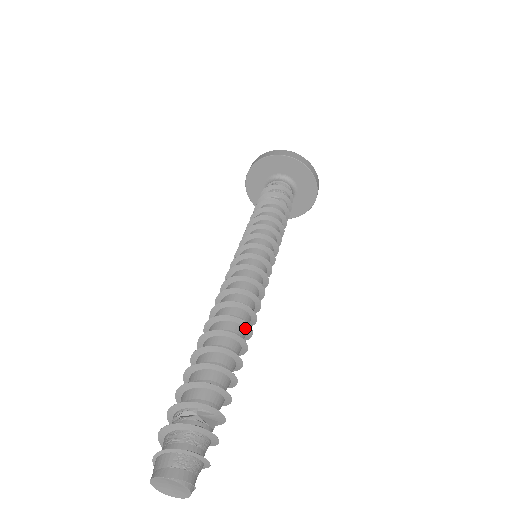
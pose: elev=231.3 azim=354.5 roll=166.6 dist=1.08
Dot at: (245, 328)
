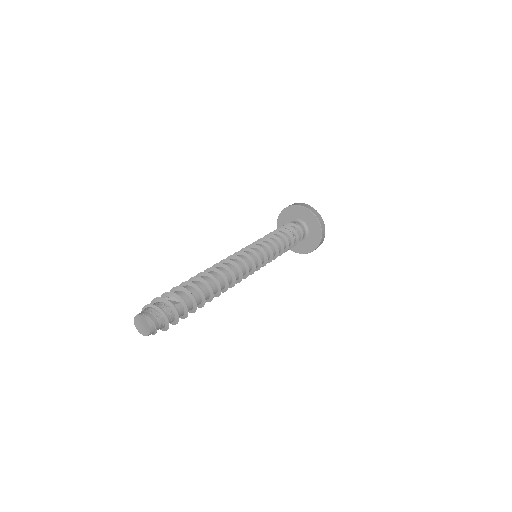
Dot at: (216, 272)
